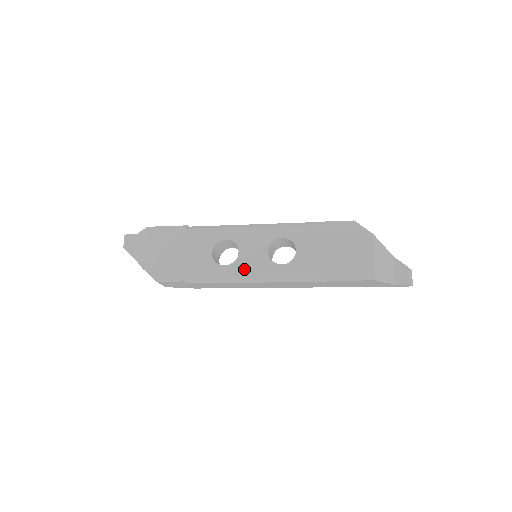
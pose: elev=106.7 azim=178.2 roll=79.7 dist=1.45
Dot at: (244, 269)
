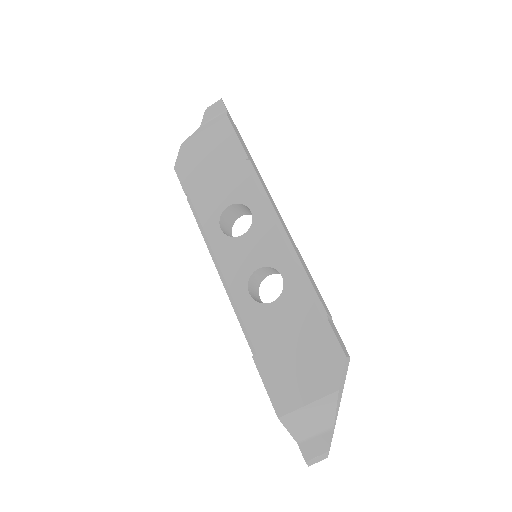
Dot at: (226, 253)
